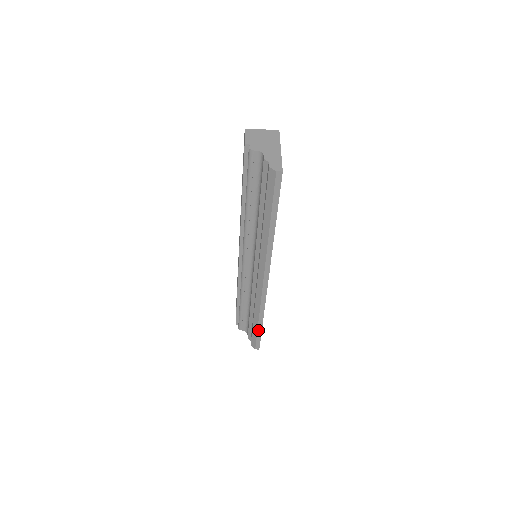
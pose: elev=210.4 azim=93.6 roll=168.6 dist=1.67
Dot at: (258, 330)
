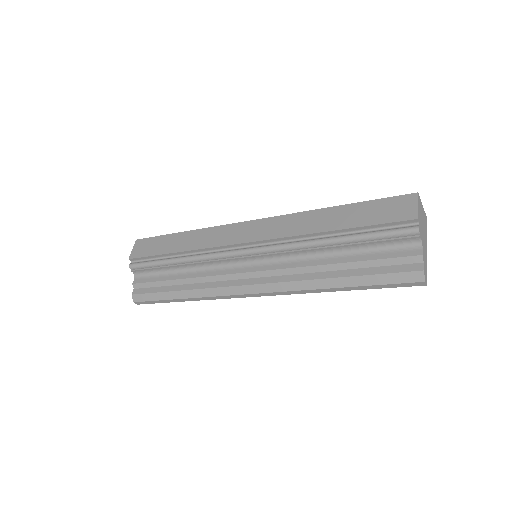
Dot at: (168, 300)
